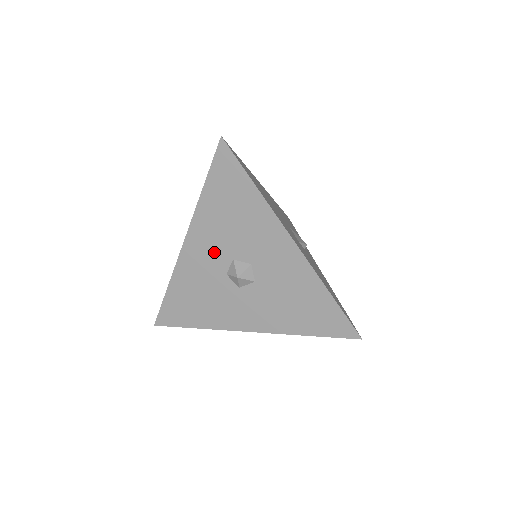
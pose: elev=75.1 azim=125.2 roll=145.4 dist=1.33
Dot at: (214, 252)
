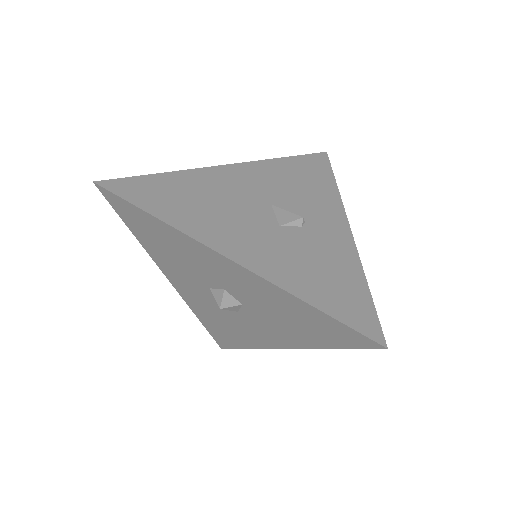
Dot at: (193, 285)
